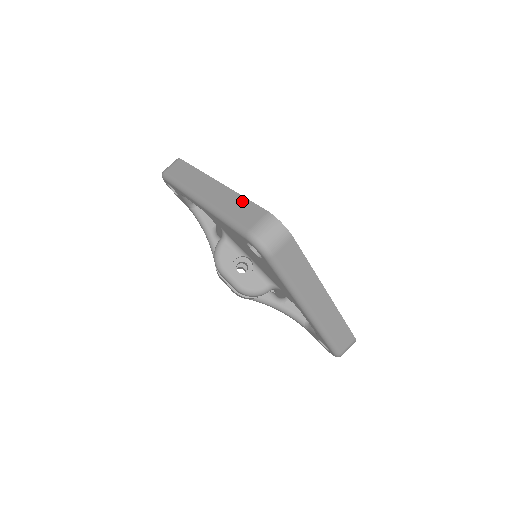
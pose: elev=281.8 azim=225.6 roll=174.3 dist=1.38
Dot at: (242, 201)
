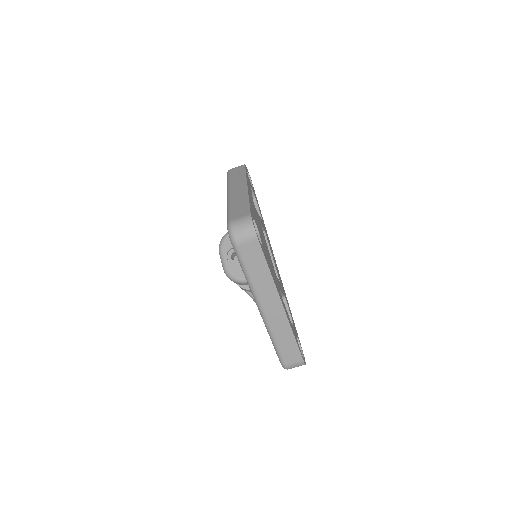
Dot at: (245, 202)
